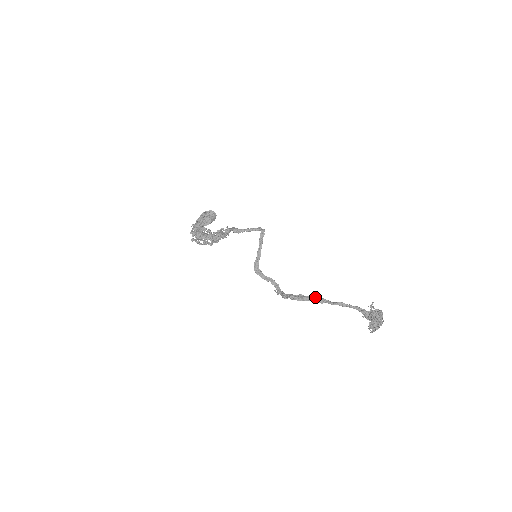
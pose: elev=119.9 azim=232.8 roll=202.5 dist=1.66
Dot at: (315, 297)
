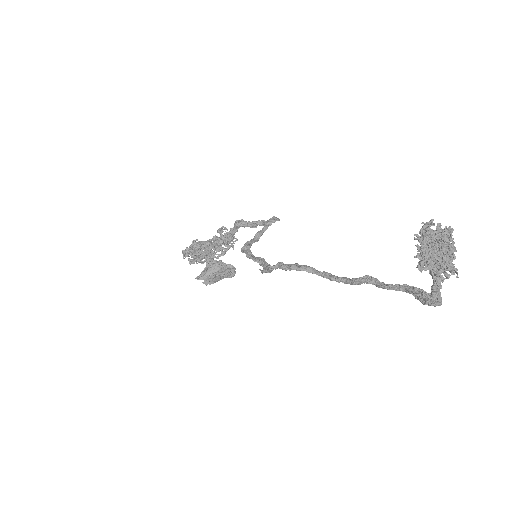
Dot at: occluded
